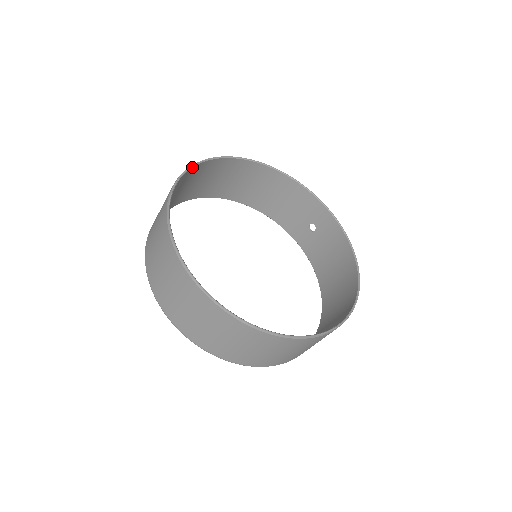
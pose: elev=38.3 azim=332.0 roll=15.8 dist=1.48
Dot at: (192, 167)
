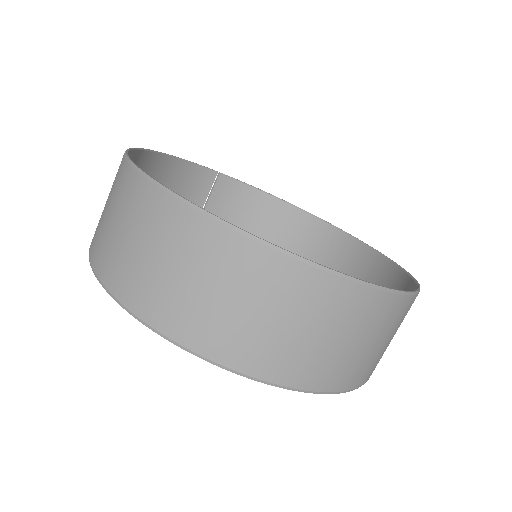
Dot at: (246, 184)
